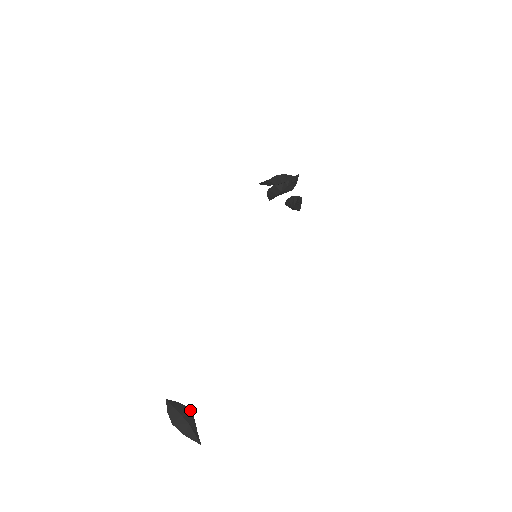
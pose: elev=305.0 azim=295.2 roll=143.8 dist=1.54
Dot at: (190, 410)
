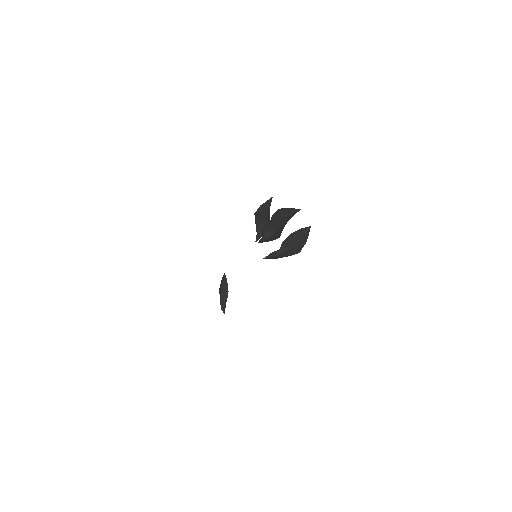
Dot at: occluded
